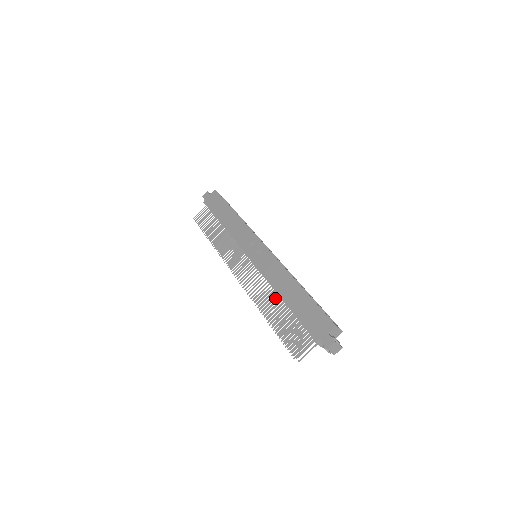
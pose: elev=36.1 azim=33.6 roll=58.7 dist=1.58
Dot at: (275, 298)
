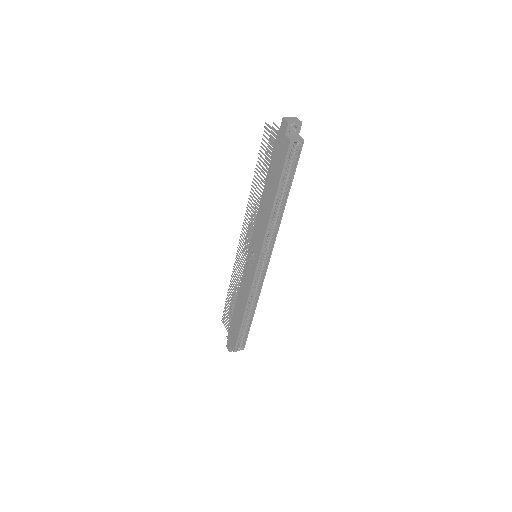
Dot at: occluded
